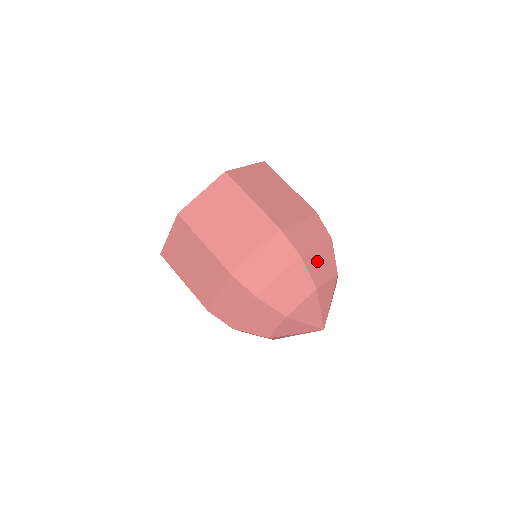
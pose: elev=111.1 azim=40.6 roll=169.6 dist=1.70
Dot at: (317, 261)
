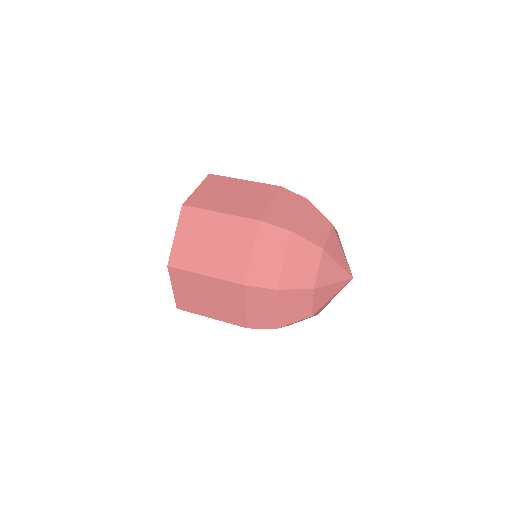
Dot at: occluded
